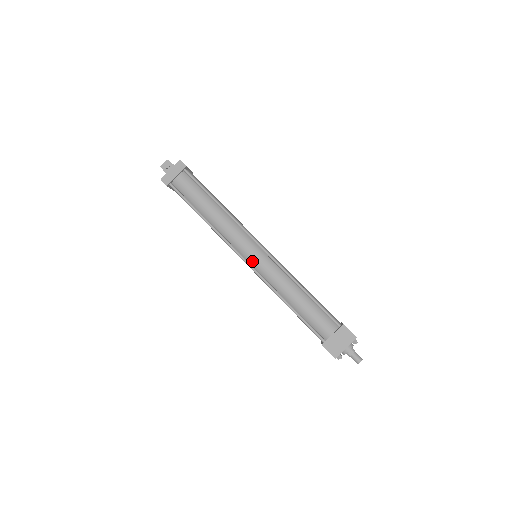
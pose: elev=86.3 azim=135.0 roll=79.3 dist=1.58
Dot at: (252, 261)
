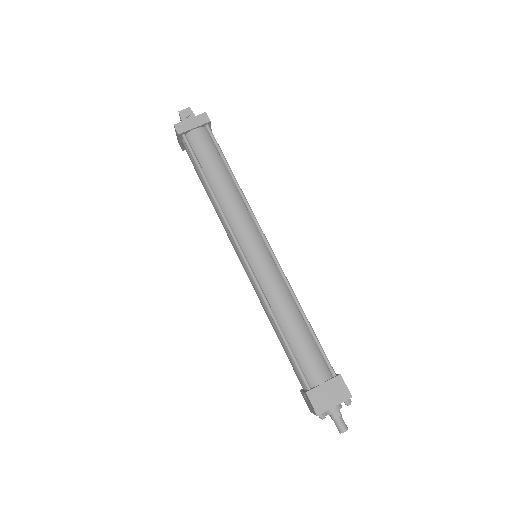
Dot at: (251, 258)
